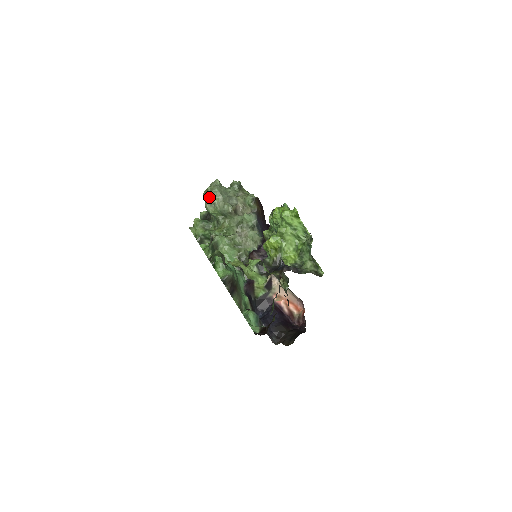
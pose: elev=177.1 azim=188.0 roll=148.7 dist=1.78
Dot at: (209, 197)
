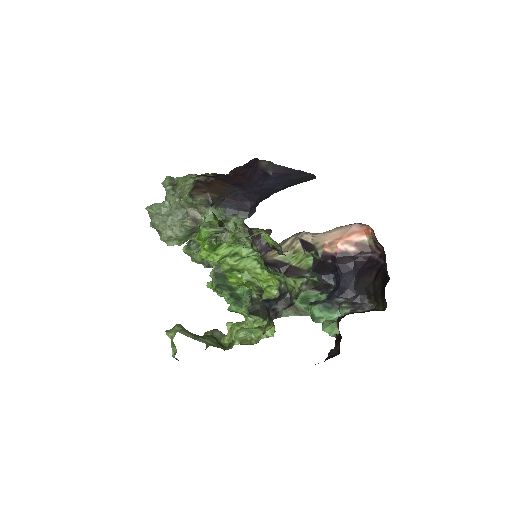
Dot at: (161, 234)
